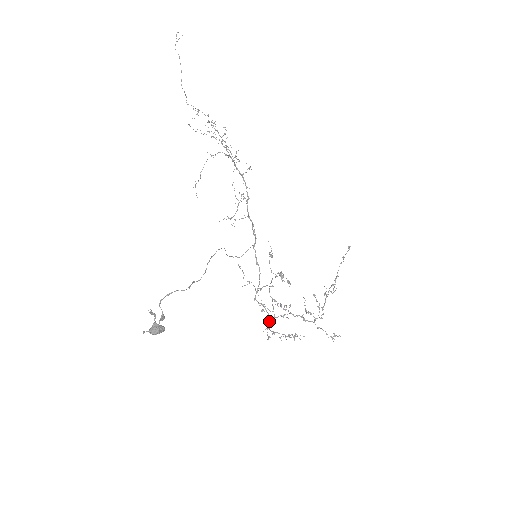
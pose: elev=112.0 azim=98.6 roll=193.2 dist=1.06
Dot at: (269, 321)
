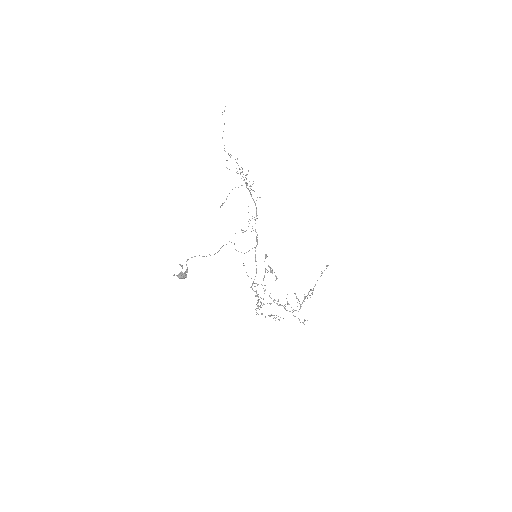
Dot at: (260, 306)
